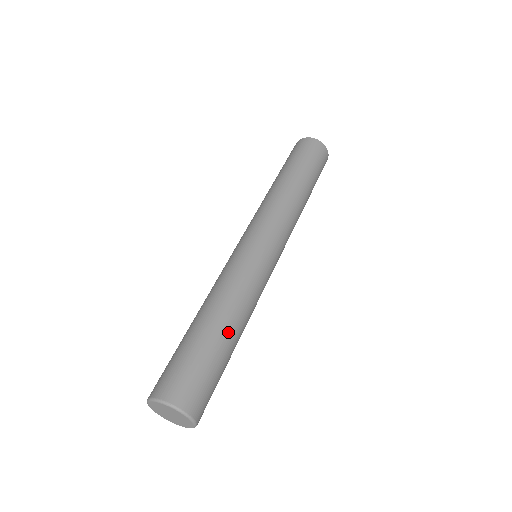
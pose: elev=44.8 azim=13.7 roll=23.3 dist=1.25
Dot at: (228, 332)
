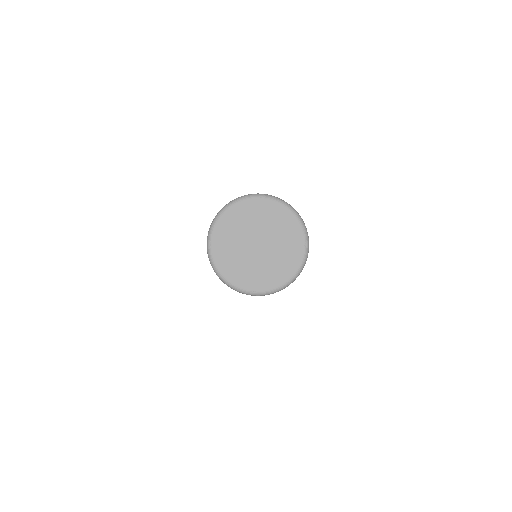
Dot at: occluded
